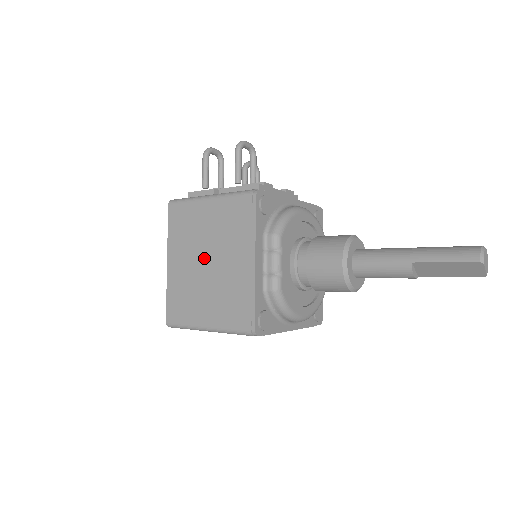
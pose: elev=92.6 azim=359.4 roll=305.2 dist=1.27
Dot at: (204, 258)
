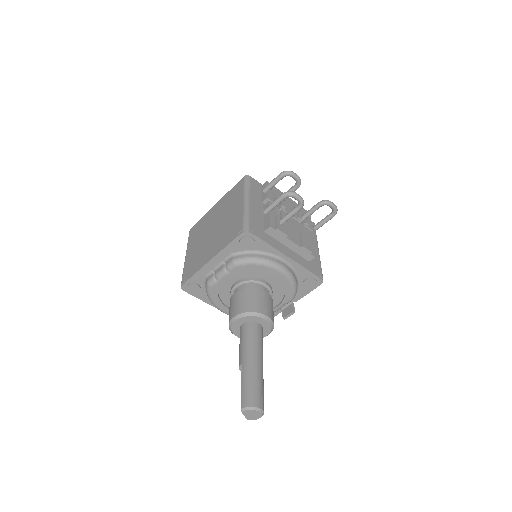
Dot at: (215, 226)
